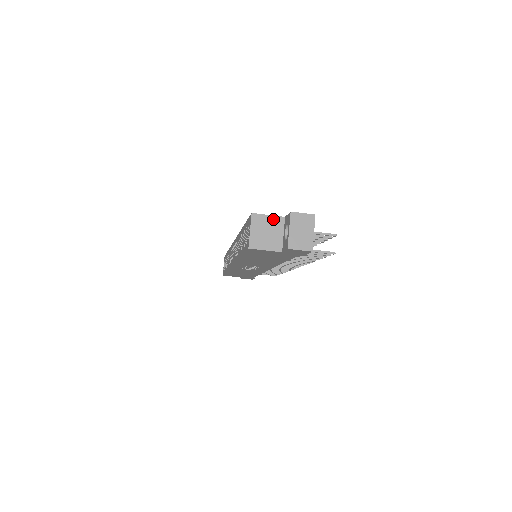
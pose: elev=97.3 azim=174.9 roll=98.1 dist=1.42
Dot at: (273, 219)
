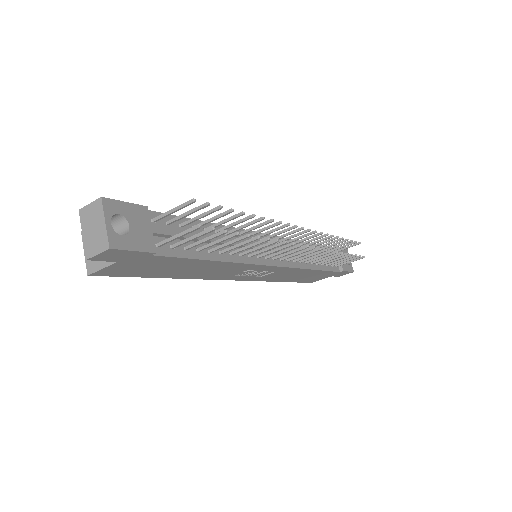
Dot at: occluded
